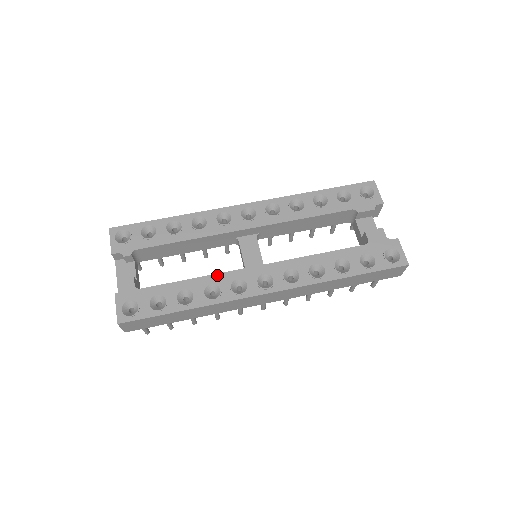
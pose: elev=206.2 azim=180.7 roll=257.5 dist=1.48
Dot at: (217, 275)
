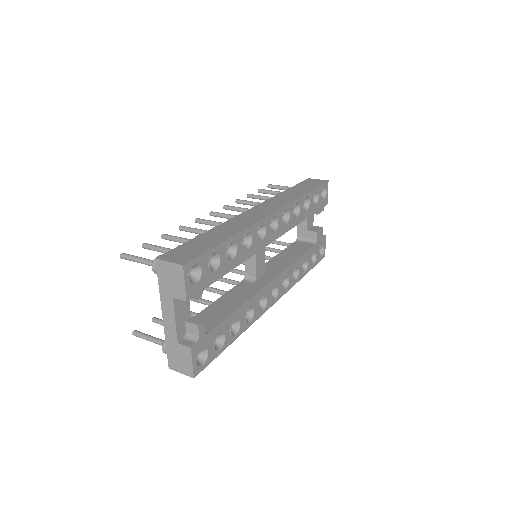
Dot at: (253, 297)
